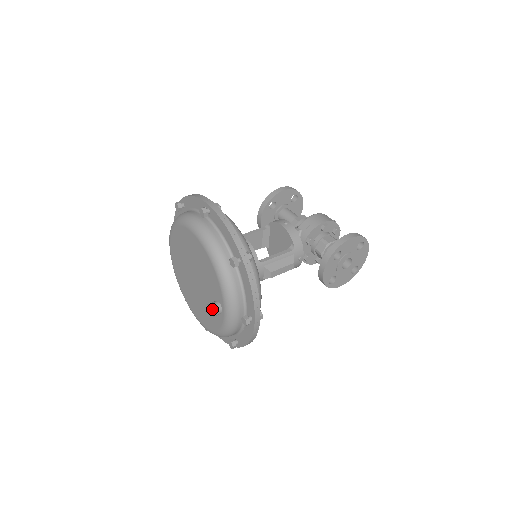
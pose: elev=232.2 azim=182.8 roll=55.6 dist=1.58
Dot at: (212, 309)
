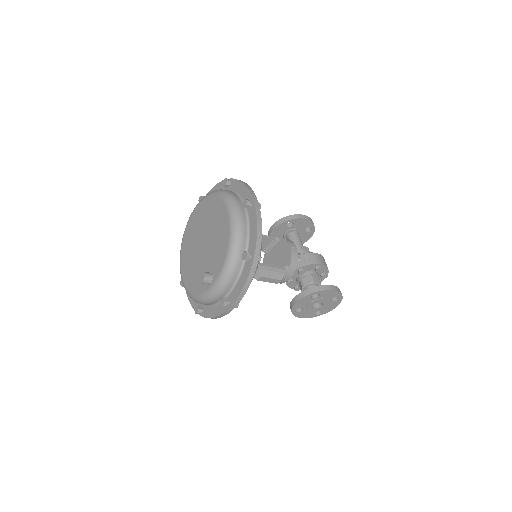
Dot at: (205, 278)
